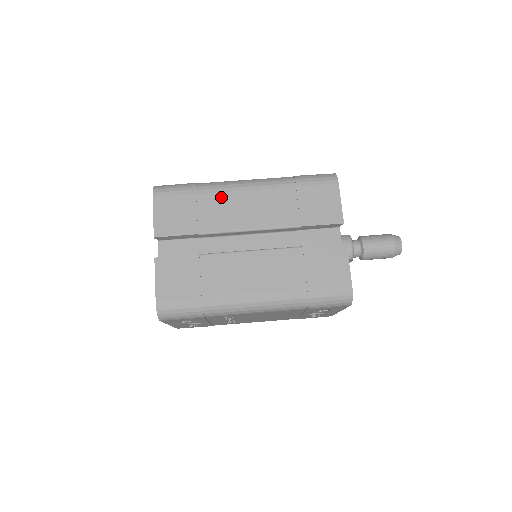
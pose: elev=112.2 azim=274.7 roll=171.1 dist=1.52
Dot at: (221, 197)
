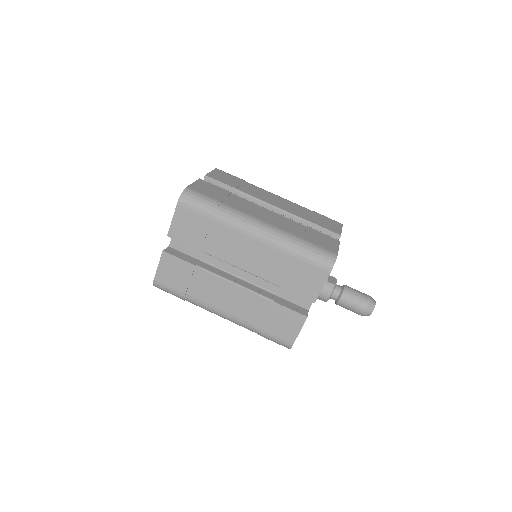
Dot at: (230, 233)
